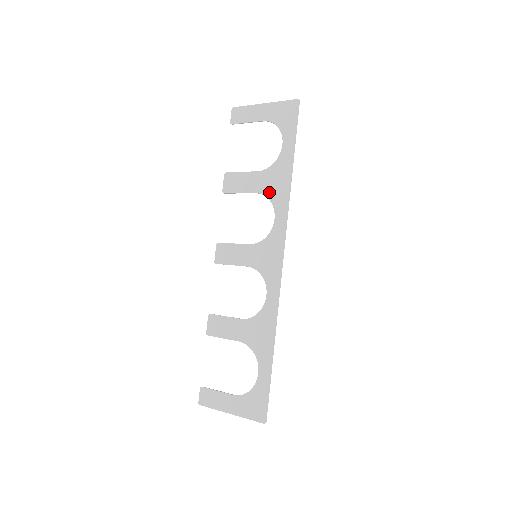
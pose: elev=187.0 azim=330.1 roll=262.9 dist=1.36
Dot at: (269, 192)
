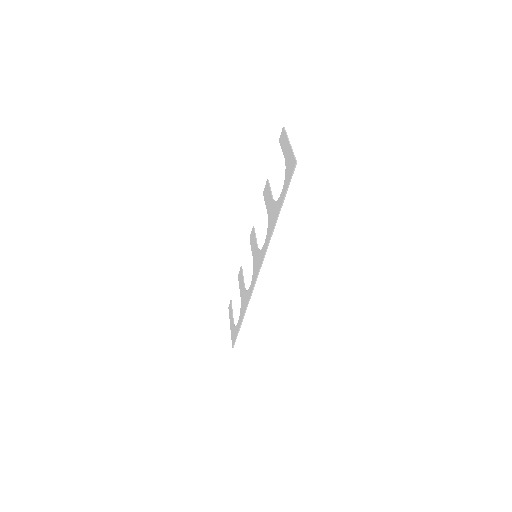
Dot at: (269, 220)
